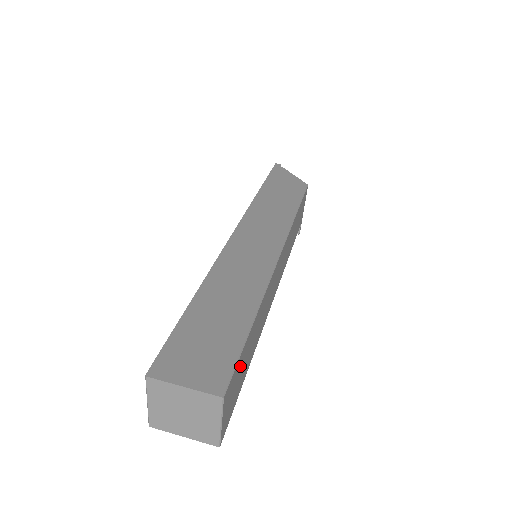
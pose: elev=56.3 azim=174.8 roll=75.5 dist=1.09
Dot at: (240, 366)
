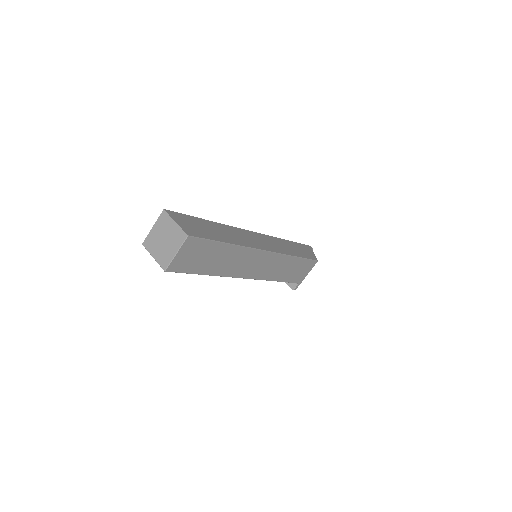
Dot at: (205, 249)
